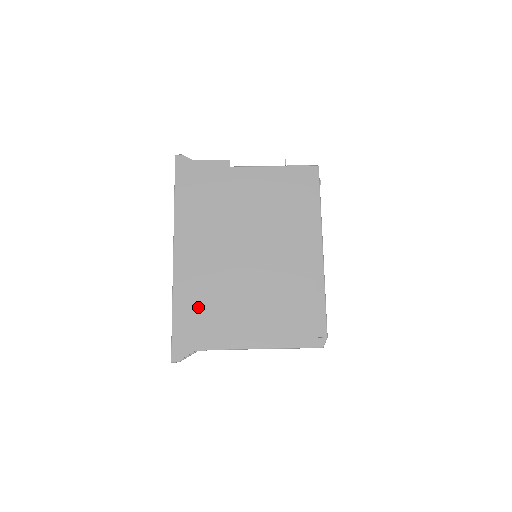
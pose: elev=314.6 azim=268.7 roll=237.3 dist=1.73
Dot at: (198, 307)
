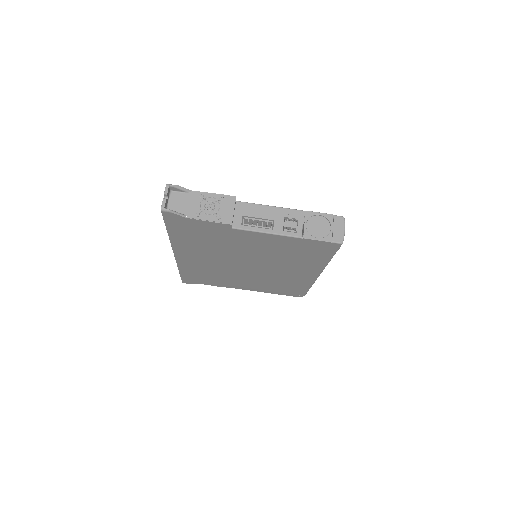
Dot at: (201, 274)
